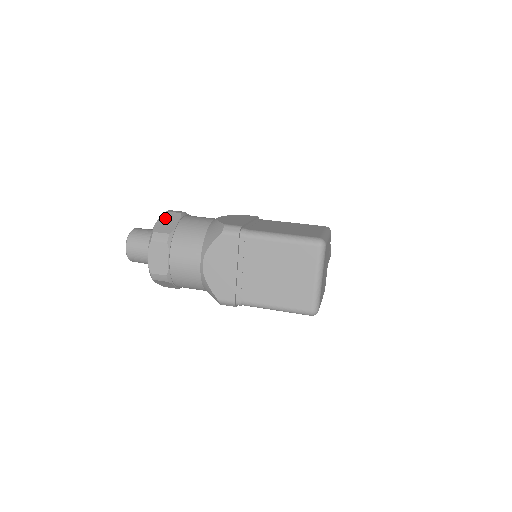
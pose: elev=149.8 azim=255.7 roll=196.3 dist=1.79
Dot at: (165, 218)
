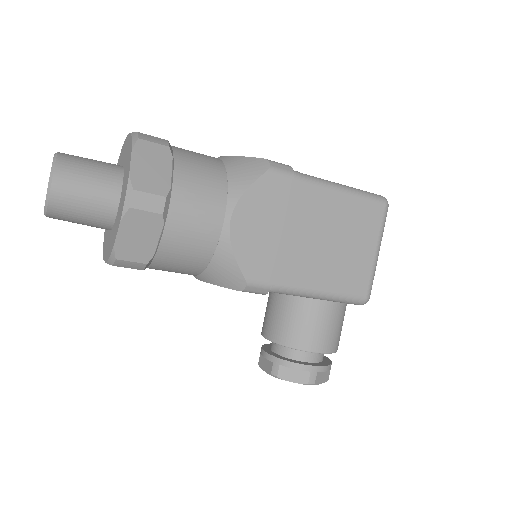
Dot at: occluded
